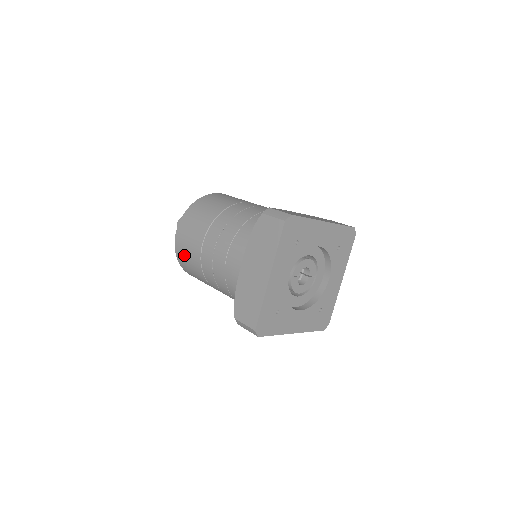
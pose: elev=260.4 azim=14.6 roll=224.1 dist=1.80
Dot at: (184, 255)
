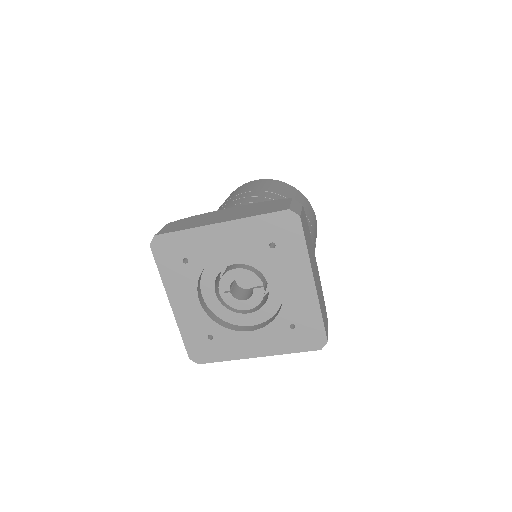
Dot at: occluded
